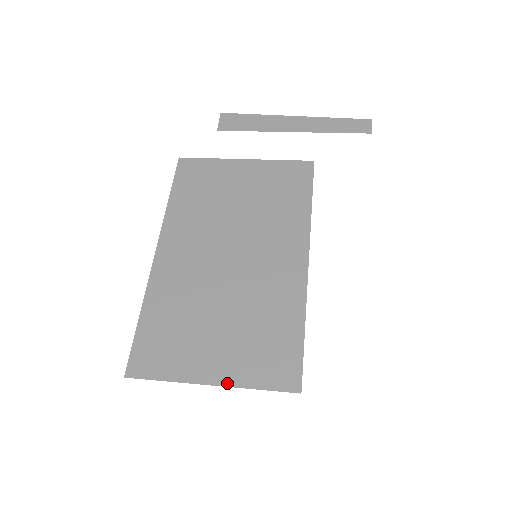
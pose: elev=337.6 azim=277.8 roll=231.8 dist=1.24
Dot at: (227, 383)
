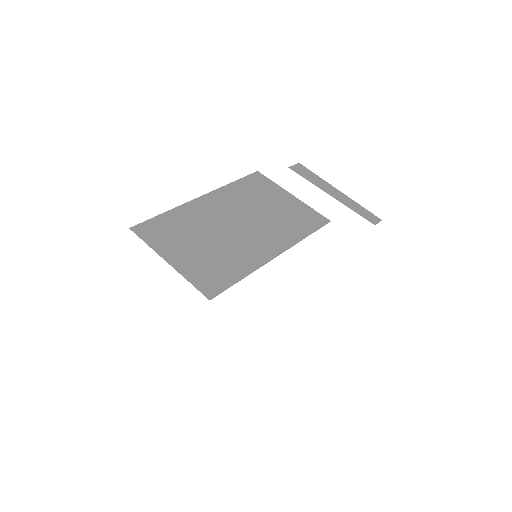
Dot at: (177, 268)
